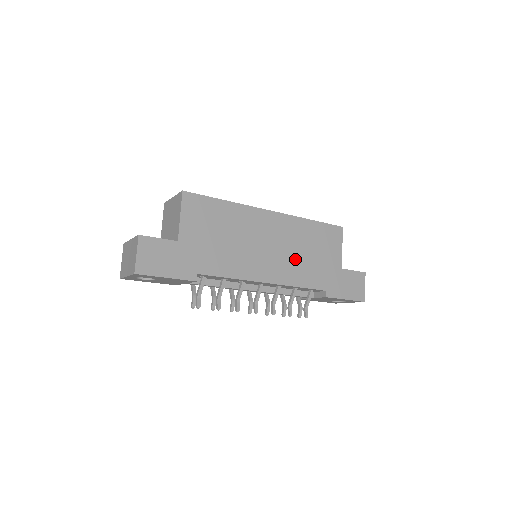
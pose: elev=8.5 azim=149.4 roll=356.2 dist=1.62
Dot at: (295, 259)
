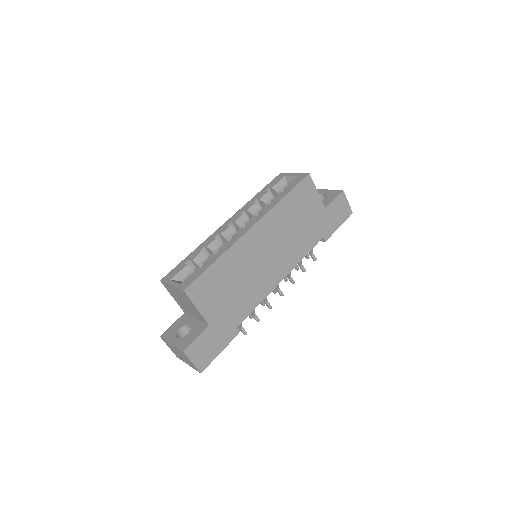
Dot at: (290, 241)
